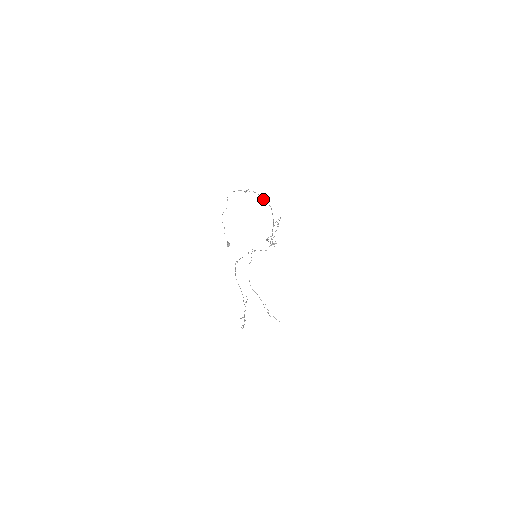
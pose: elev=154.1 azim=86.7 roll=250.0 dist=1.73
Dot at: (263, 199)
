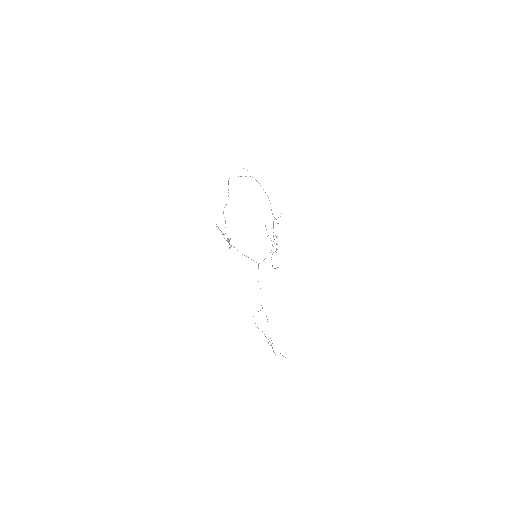
Dot at: occluded
